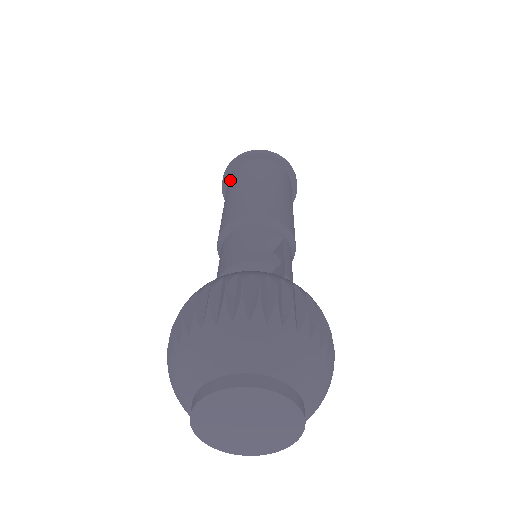
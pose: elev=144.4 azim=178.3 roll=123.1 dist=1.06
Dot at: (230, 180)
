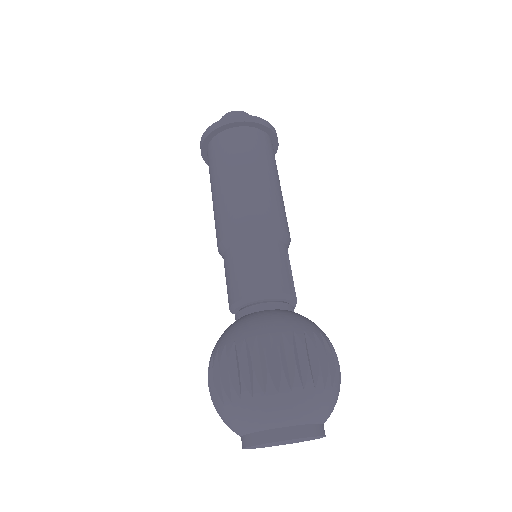
Dot at: (230, 142)
